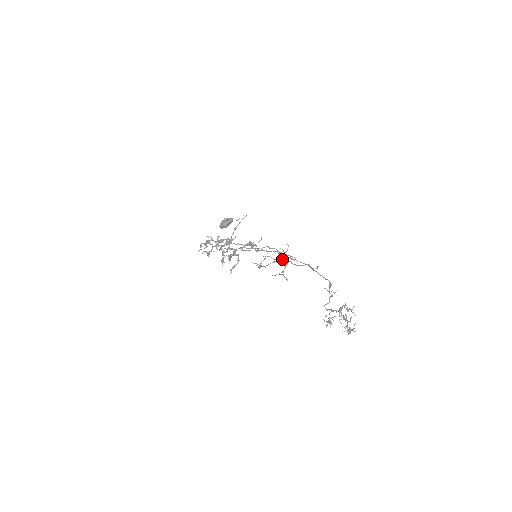
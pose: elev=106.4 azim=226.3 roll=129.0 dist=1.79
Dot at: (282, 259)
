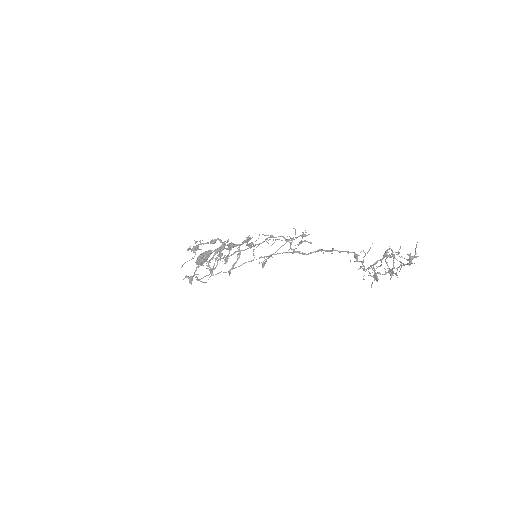
Dot at: (293, 239)
